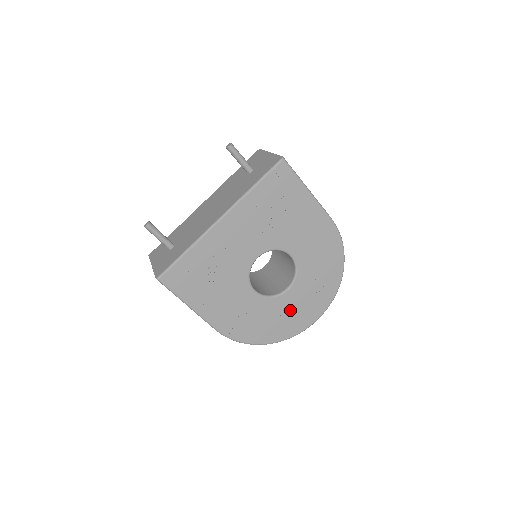
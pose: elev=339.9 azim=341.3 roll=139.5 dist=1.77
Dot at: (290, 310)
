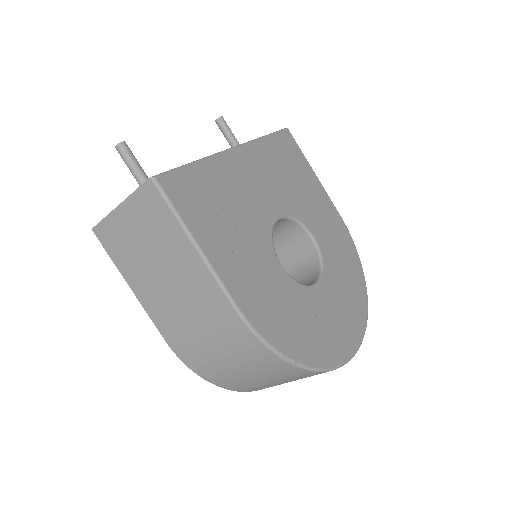
Dot at: (326, 317)
